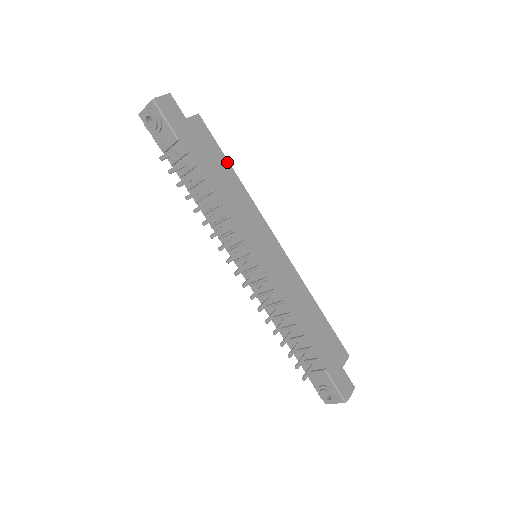
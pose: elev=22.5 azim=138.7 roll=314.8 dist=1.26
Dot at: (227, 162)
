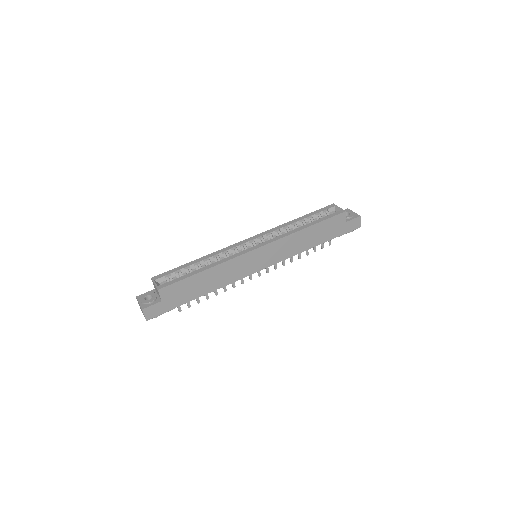
Dot at: (196, 275)
